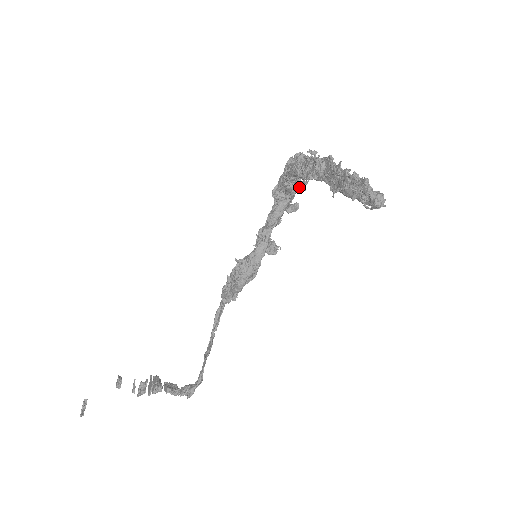
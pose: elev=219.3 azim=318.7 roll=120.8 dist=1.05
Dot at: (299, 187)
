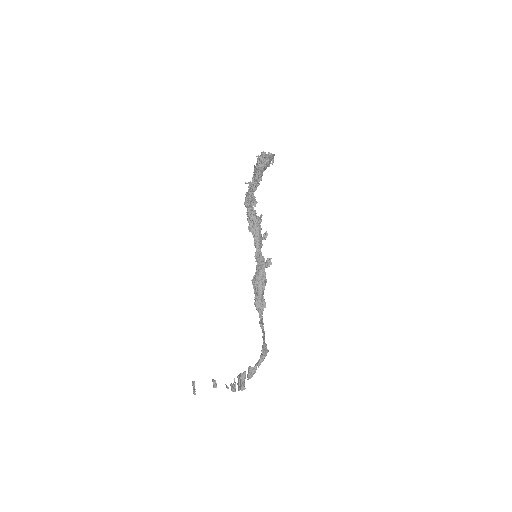
Dot at: (259, 220)
